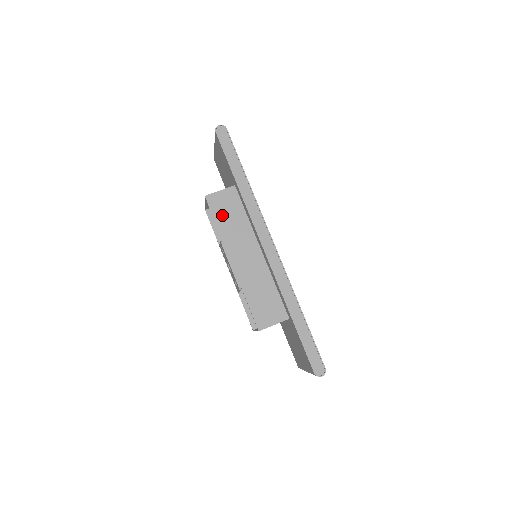
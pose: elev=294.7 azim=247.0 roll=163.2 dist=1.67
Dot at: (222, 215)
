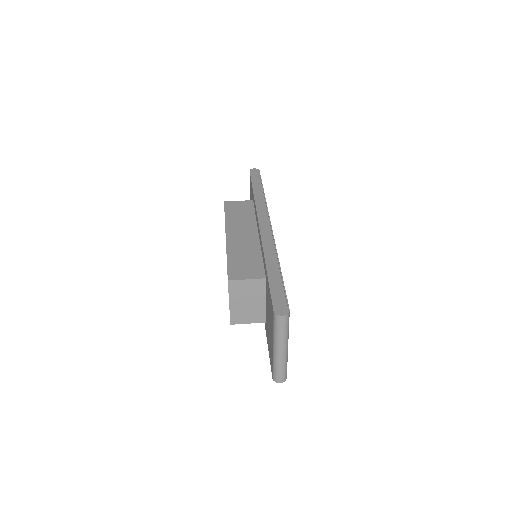
Dot at: (233, 212)
